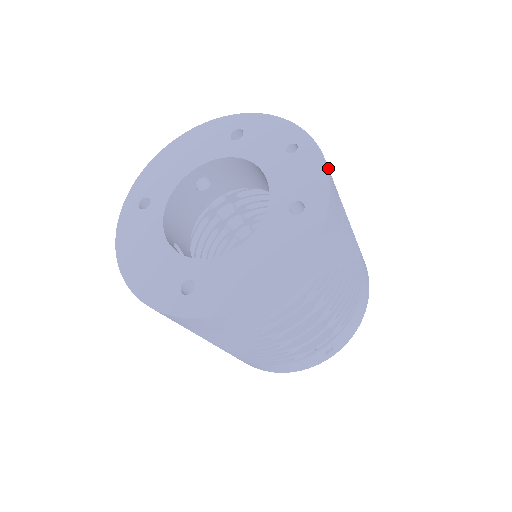
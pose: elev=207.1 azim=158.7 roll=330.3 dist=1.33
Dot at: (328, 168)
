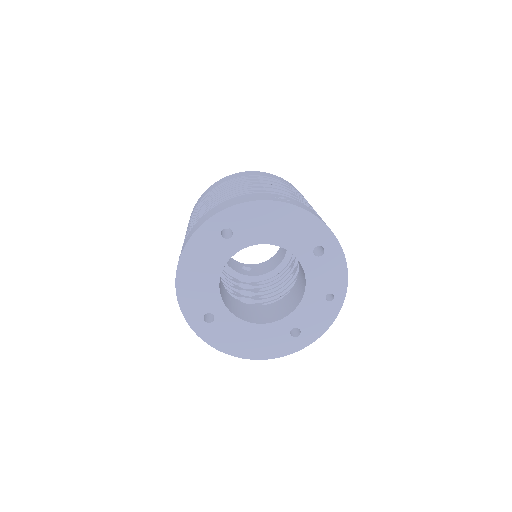
Dot at: occluded
